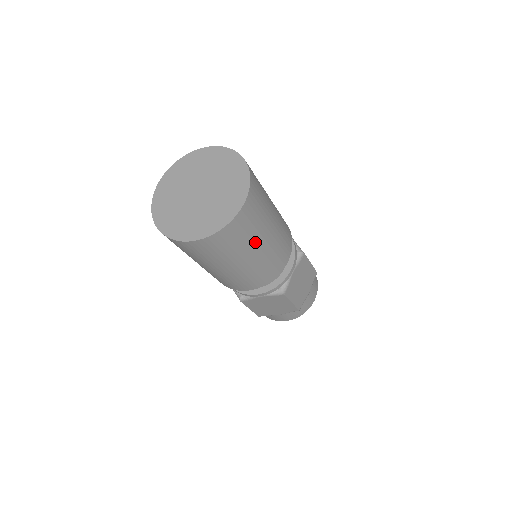
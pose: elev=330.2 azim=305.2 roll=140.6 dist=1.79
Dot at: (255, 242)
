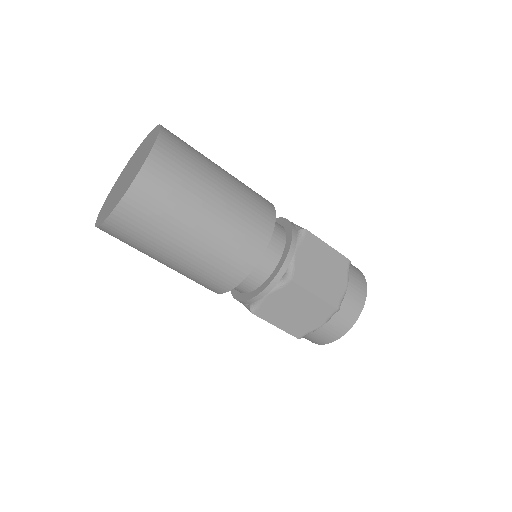
Dot at: (160, 249)
